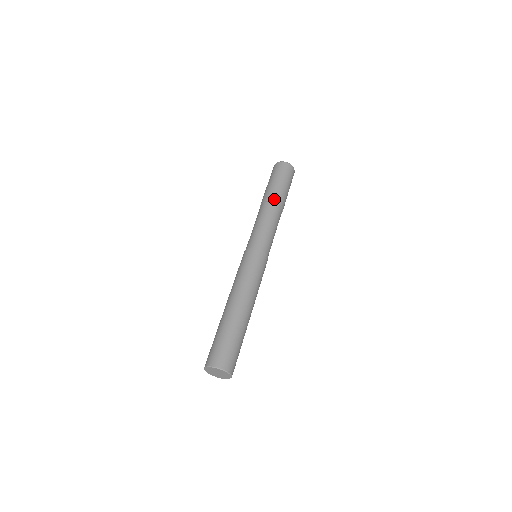
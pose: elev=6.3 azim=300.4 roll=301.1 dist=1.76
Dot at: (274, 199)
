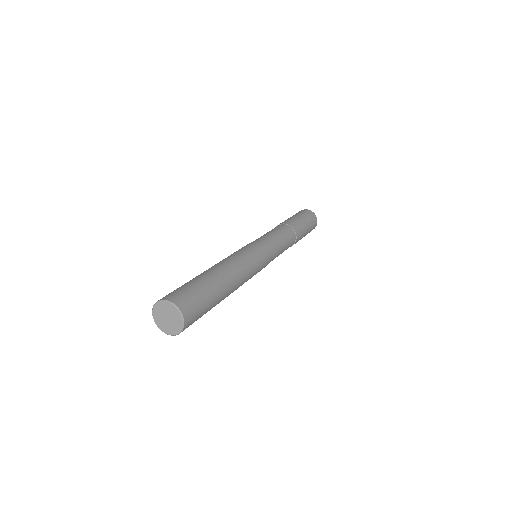
Dot at: (286, 222)
